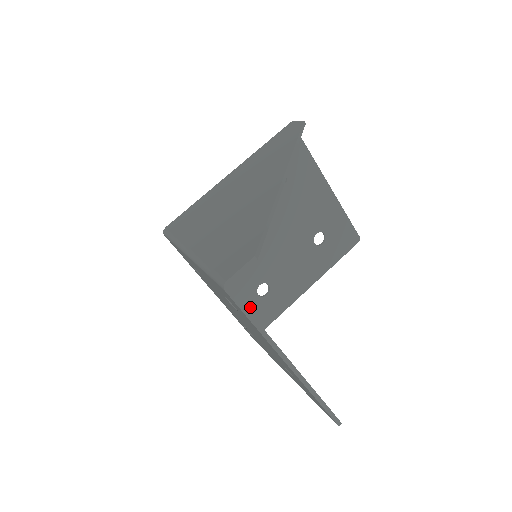
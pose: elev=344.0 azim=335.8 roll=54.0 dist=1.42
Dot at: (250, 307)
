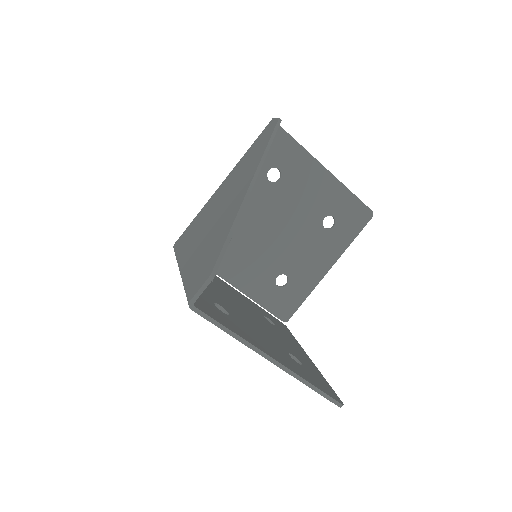
Dot at: (272, 298)
